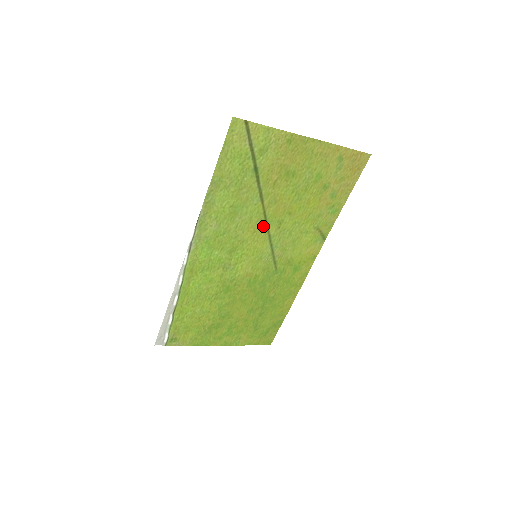
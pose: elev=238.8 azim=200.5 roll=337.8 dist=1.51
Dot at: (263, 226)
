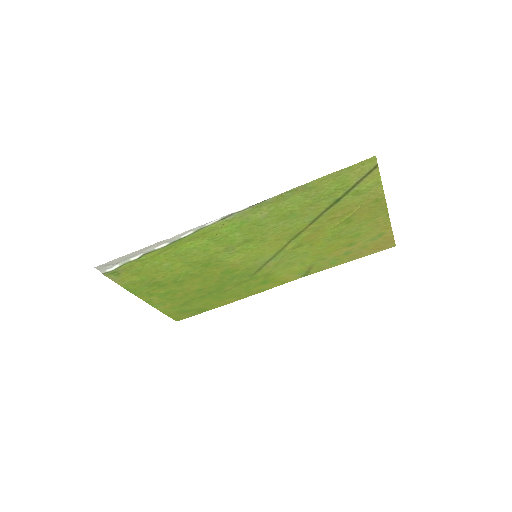
Dot at: (288, 240)
